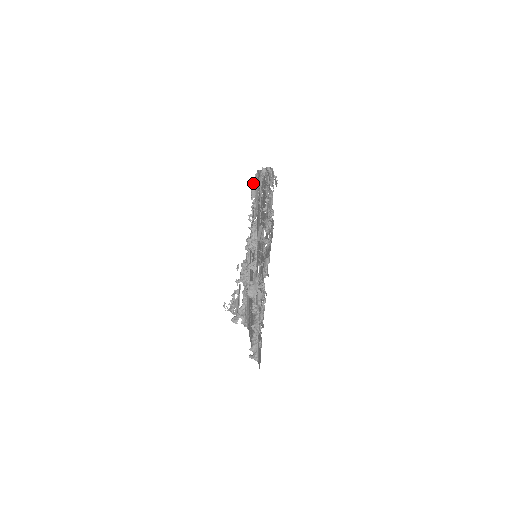
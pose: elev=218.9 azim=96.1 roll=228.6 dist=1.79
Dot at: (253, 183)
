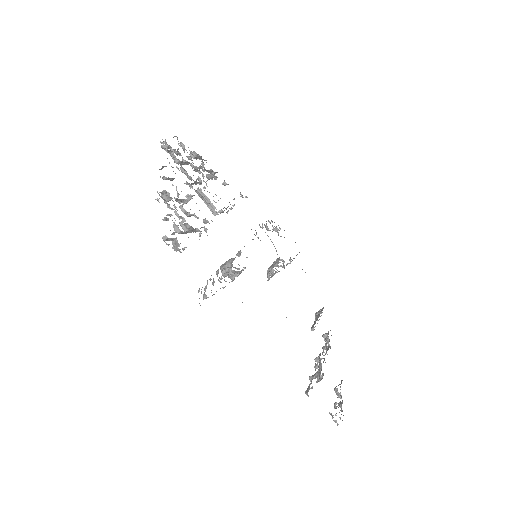
Dot at: (296, 255)
